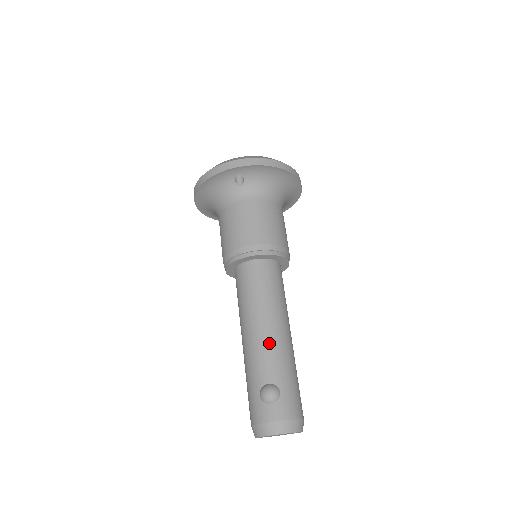
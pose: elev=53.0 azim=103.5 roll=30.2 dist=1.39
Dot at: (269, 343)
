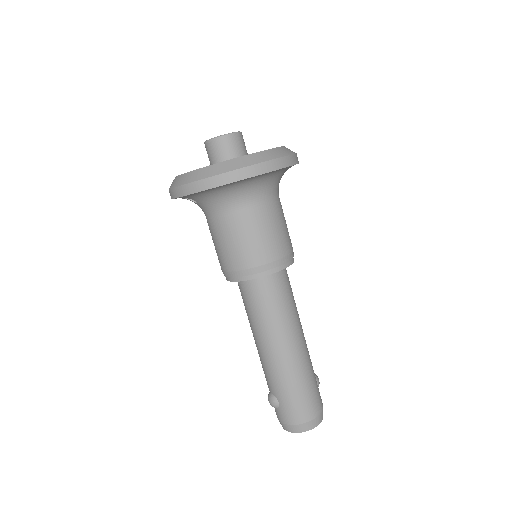
Dot at: (264, 361)
